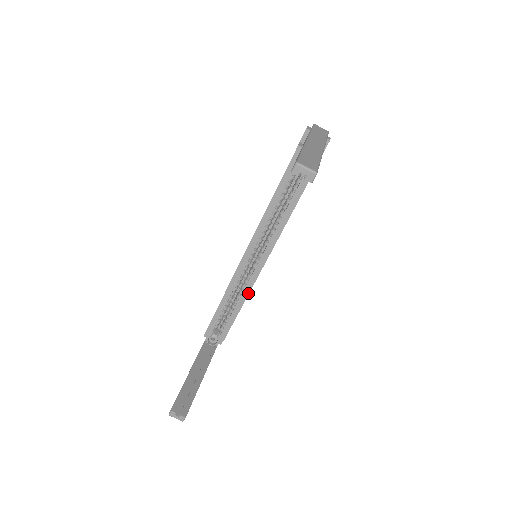
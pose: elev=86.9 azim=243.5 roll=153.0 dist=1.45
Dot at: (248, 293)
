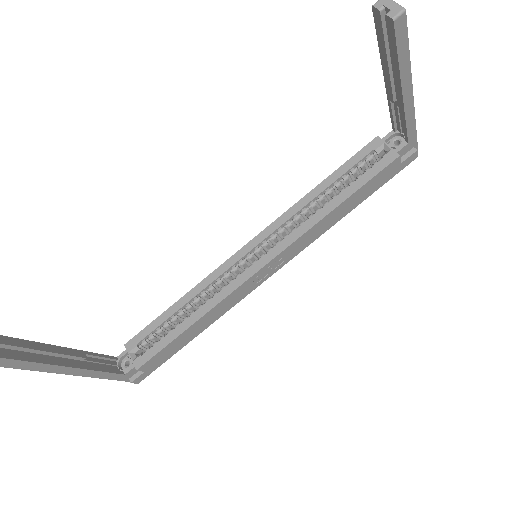
Dot at: (215, 304)
